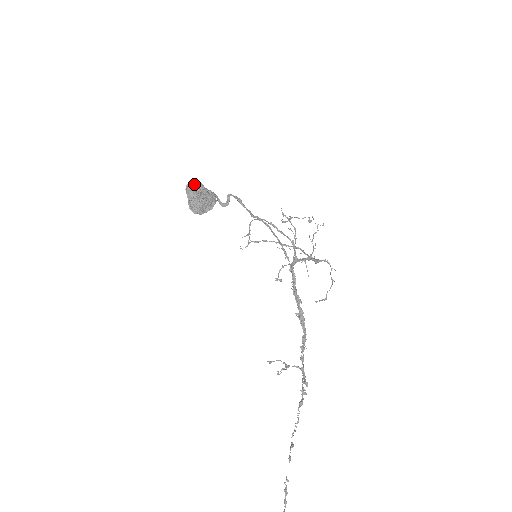
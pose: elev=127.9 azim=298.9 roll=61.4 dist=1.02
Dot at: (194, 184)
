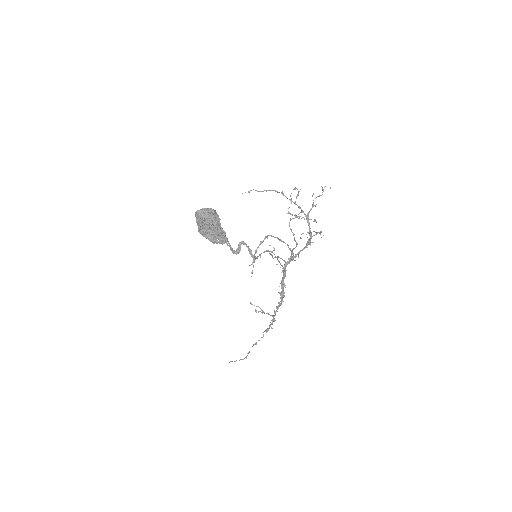
Dot at: (205, 216)
